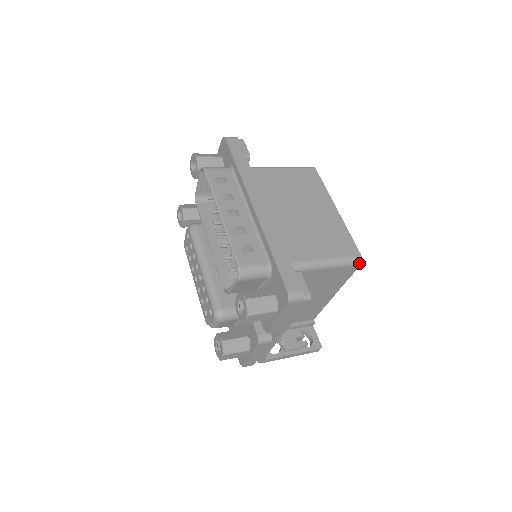
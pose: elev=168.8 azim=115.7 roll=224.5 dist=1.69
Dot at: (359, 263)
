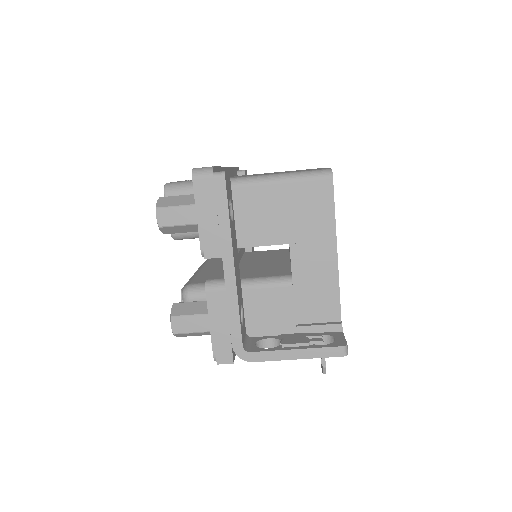
Dot at: (329, 175)
